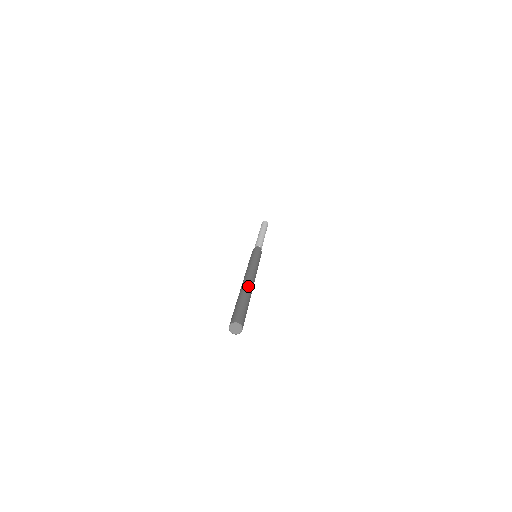
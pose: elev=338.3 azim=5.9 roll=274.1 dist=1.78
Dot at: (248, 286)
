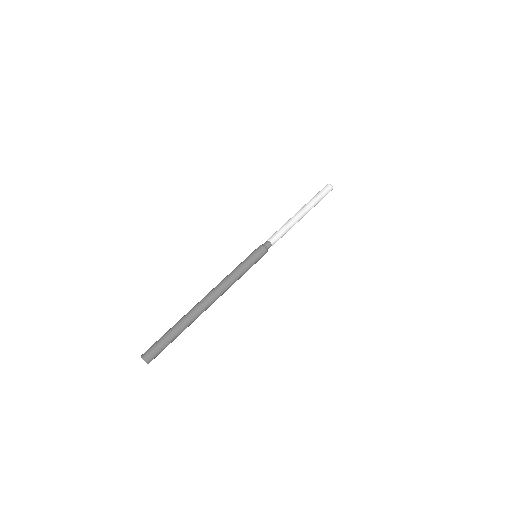
Dot at: occluded
